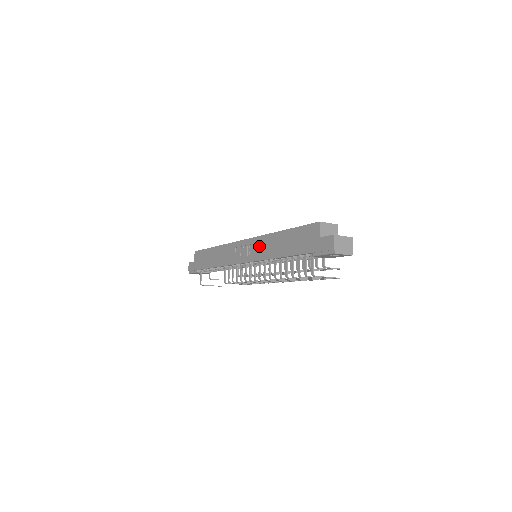
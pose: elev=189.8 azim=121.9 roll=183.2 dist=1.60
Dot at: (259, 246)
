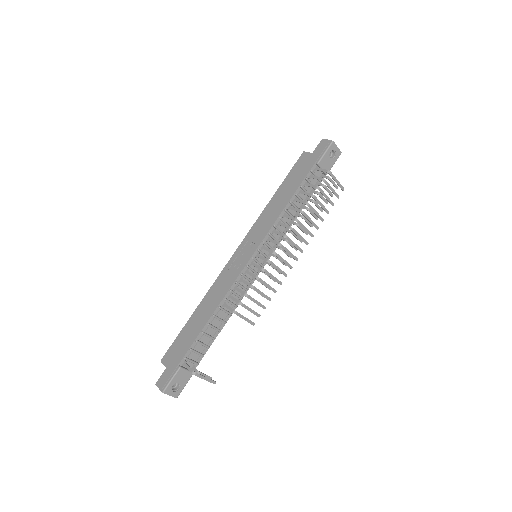
Dot at: (259, 228)
